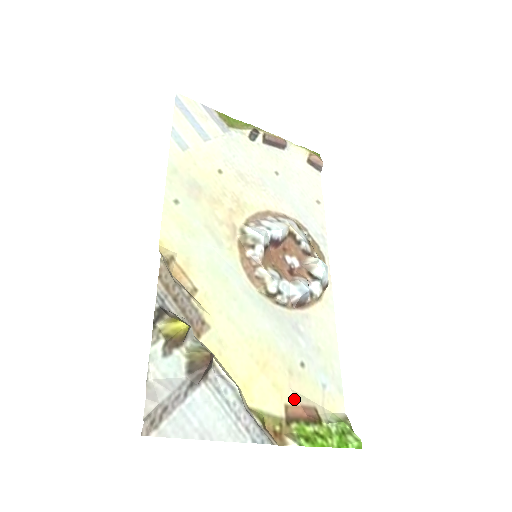
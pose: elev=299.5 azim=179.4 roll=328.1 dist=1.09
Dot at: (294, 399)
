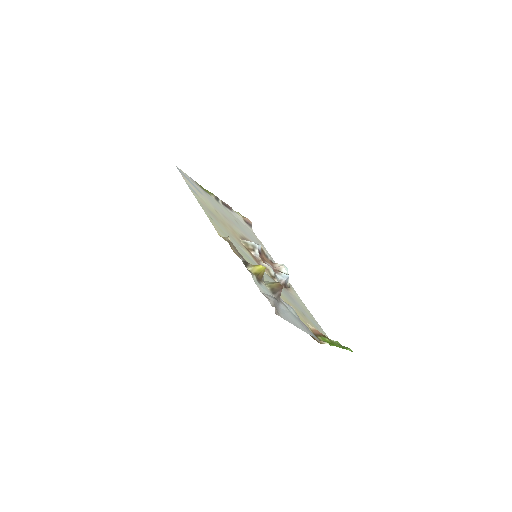
Dot at: (312, 327)
